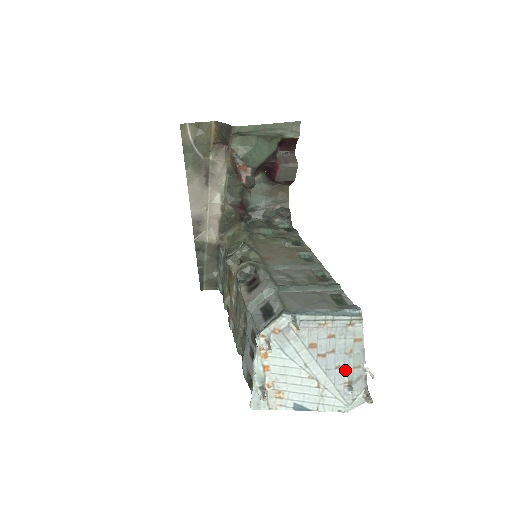
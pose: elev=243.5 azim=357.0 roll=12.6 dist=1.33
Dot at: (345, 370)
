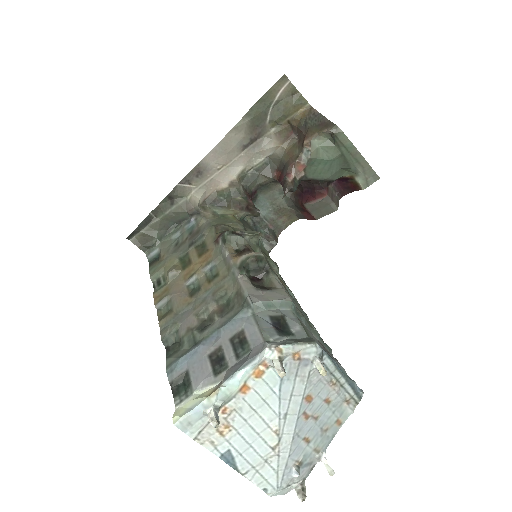
Dot at: (307, 447)
